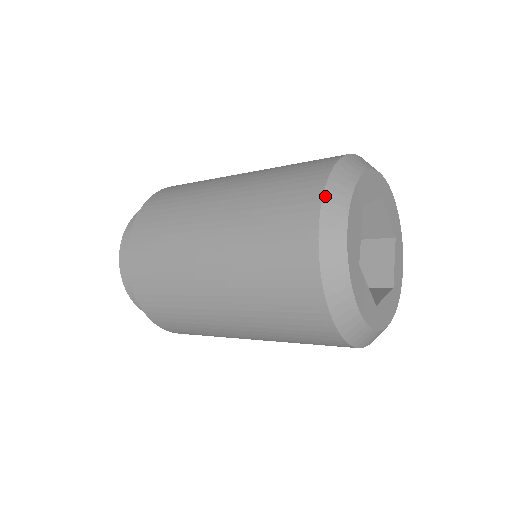
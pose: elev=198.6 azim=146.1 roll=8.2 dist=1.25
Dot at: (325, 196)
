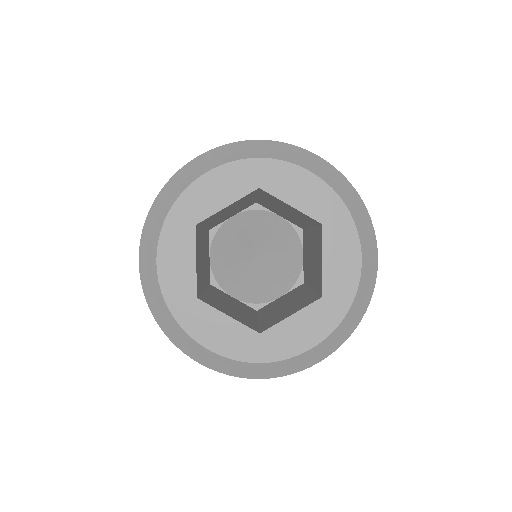
Dot at: (143, 233)
